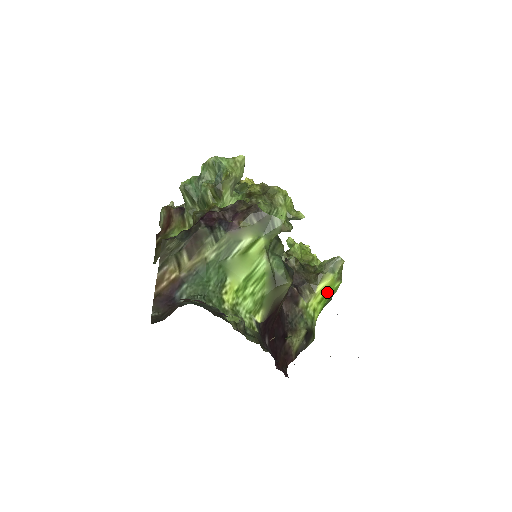
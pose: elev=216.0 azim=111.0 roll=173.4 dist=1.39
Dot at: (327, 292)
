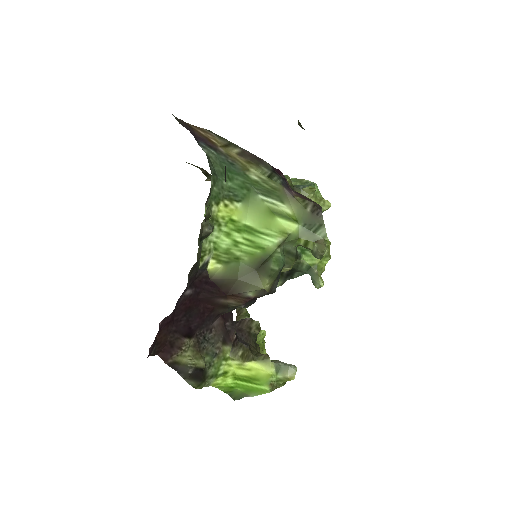
Dot at: (251, 379)
